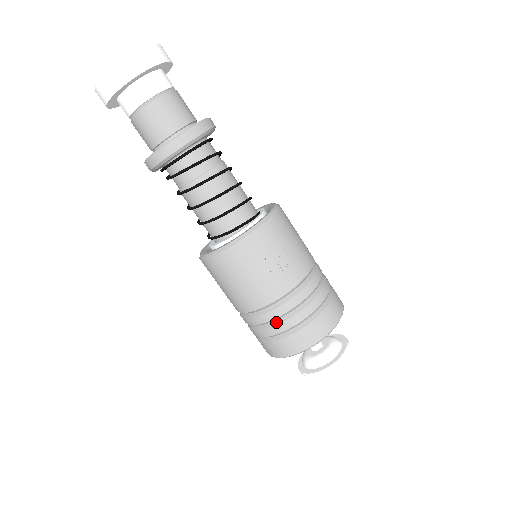
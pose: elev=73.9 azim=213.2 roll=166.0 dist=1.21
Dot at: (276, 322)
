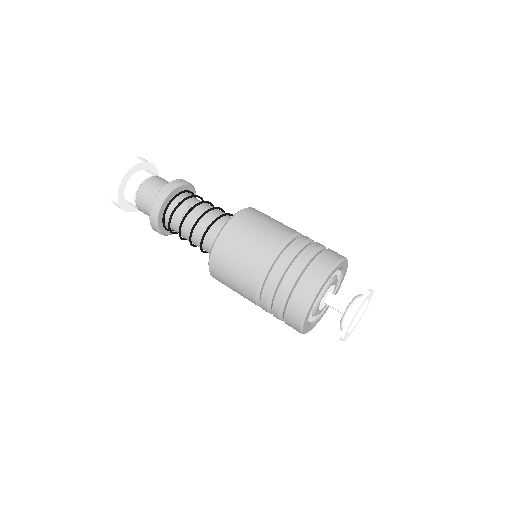
Dot at: (282, 276)
